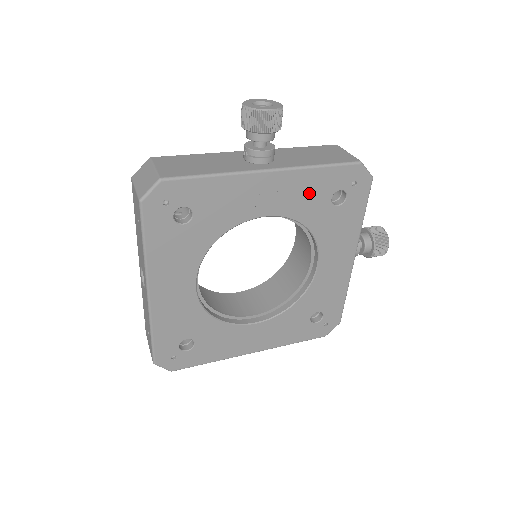
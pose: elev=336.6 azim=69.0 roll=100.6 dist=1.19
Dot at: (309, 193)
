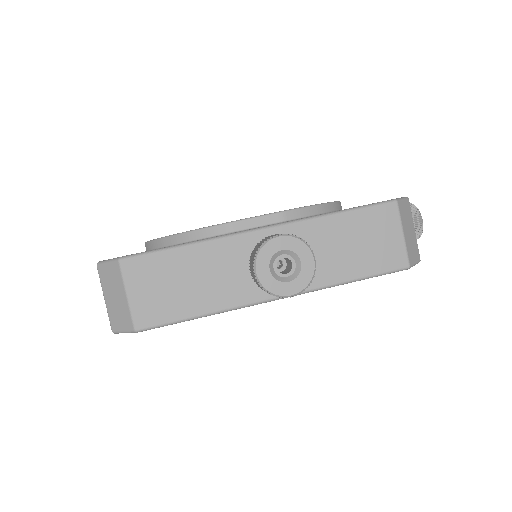
Dot at: occluded
